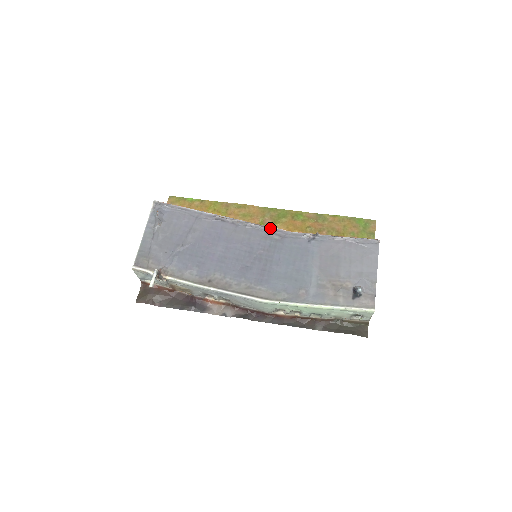
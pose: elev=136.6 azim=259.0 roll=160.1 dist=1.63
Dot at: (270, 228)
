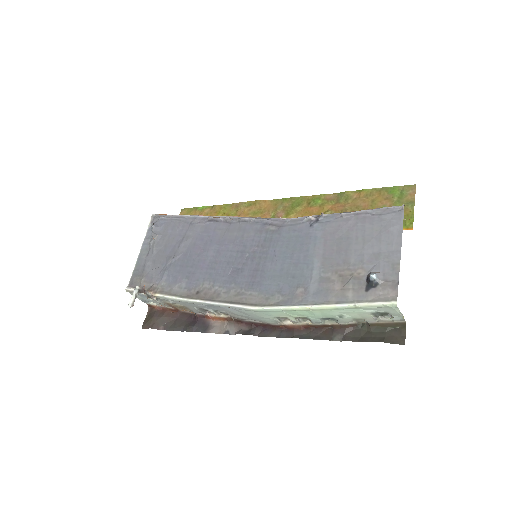
Dot at: (265, 219)
